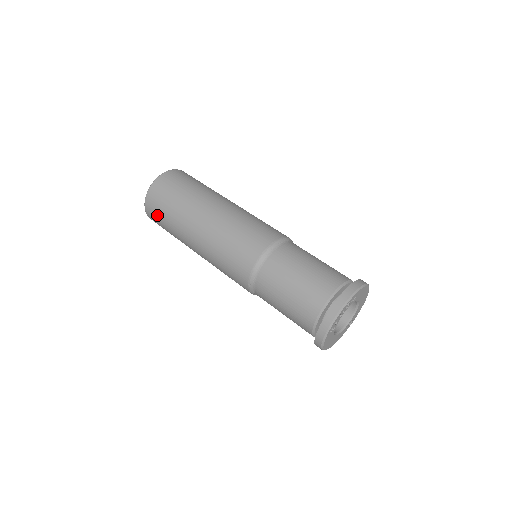
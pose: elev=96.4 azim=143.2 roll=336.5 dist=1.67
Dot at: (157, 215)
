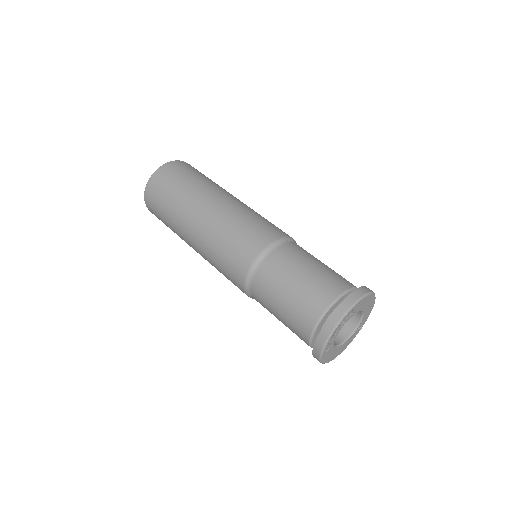
Dot at: (158, 217)
